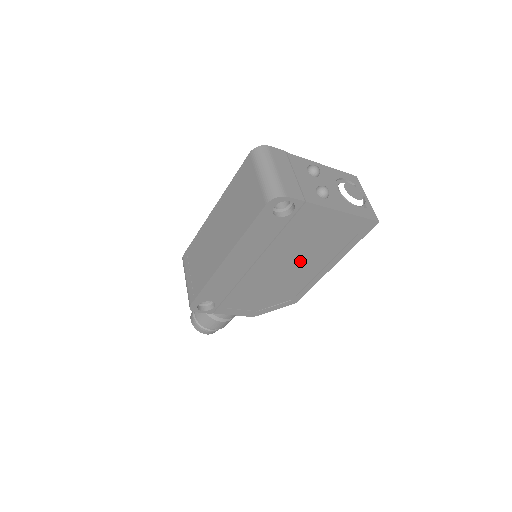
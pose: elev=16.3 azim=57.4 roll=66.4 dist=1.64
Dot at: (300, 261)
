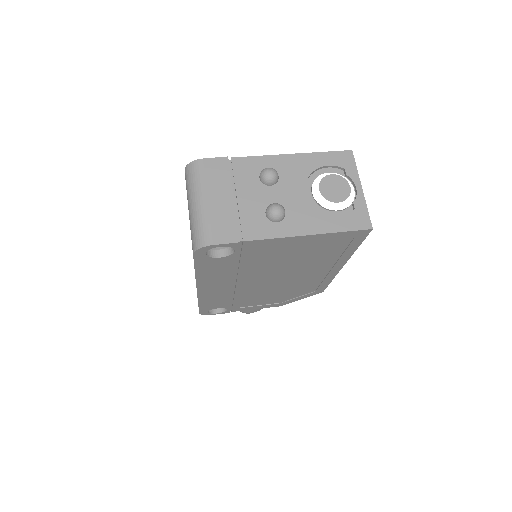
Dot at: (293, 271)
